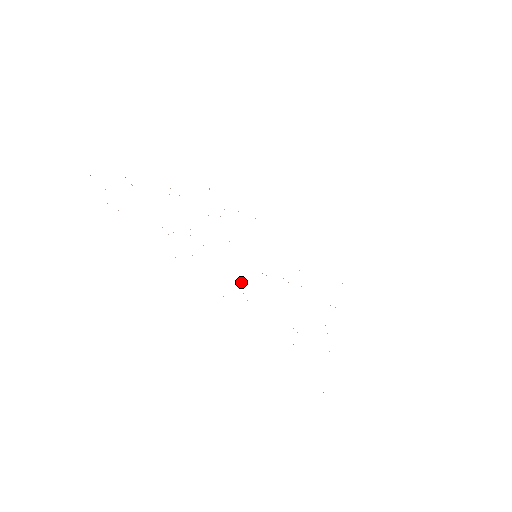
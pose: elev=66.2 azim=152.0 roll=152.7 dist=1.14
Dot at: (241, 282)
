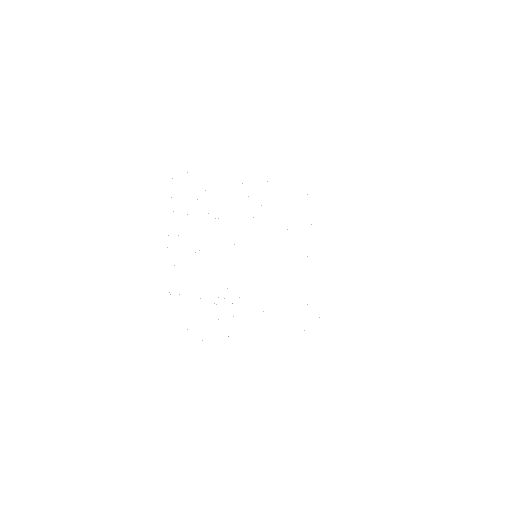
Dot at: occluded
